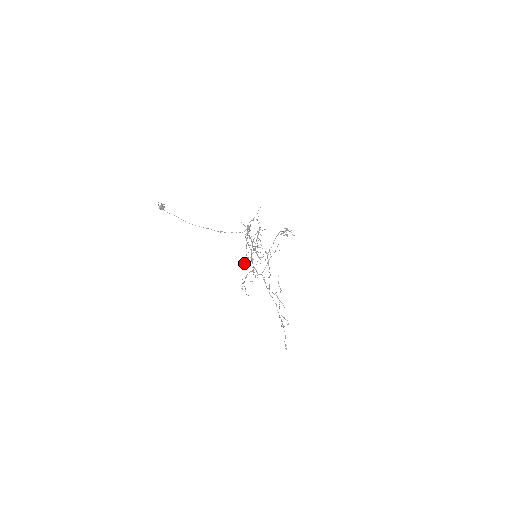
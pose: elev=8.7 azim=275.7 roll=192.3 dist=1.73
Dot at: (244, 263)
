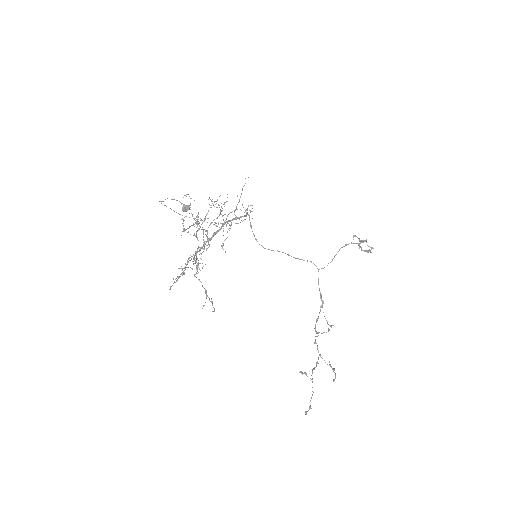
Dot at: occluded
